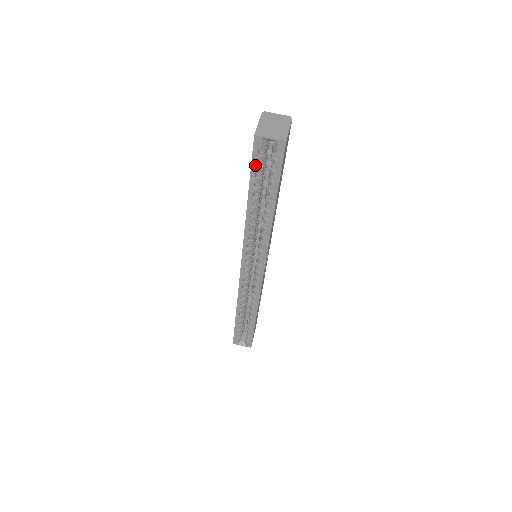
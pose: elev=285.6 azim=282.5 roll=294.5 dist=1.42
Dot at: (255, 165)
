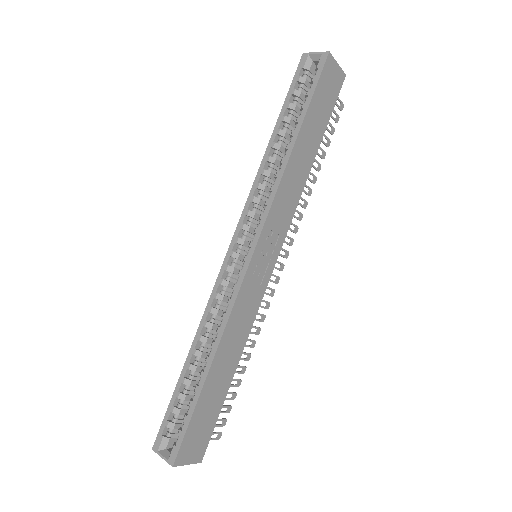
Dot at: (294, 86)
